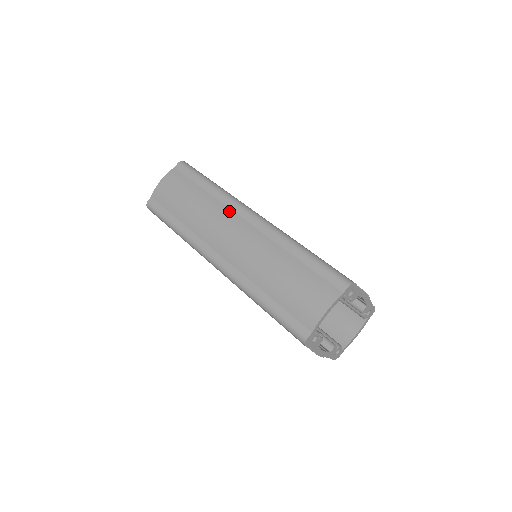
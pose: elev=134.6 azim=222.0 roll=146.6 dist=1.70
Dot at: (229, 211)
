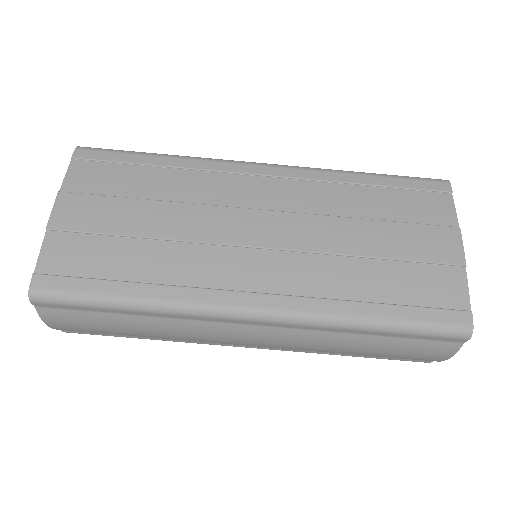
Dot at: (211, 325)
